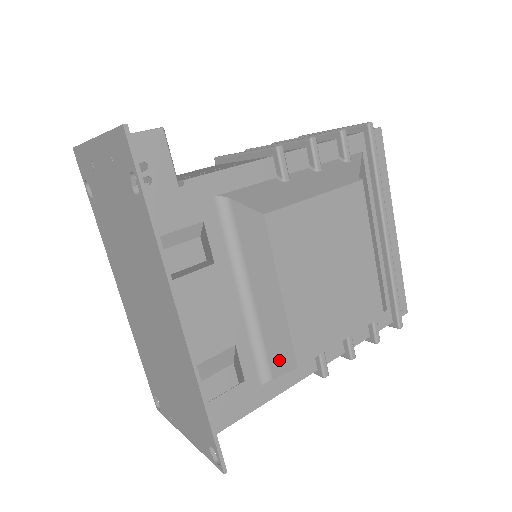
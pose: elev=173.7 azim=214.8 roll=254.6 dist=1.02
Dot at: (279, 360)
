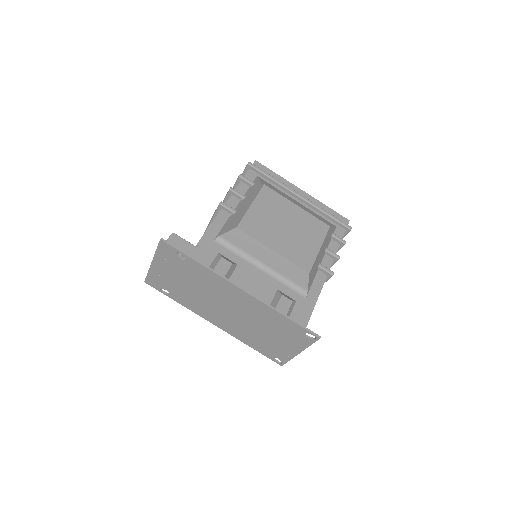
Dot at: (300, 279)
